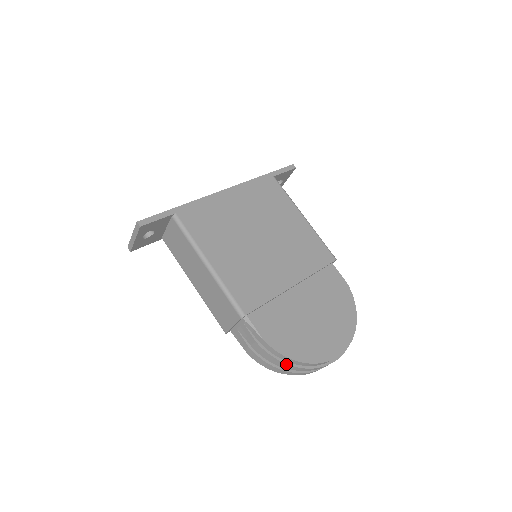
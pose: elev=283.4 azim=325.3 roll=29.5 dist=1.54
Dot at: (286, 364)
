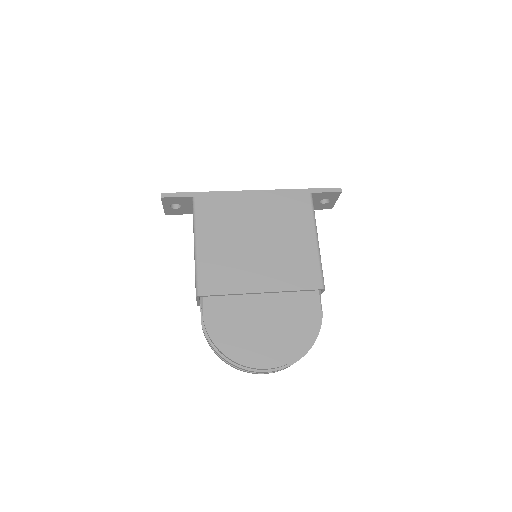
Dot at: (215, 350)
